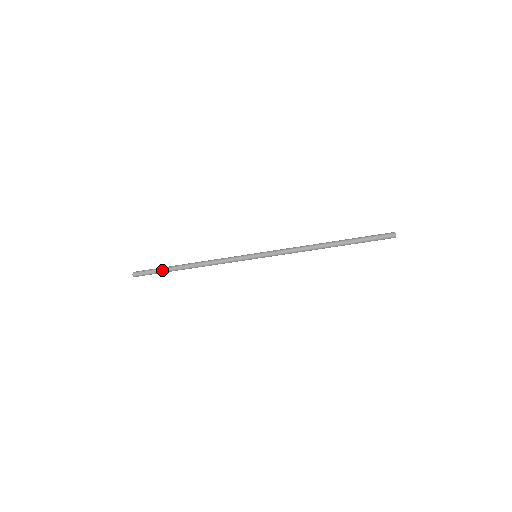
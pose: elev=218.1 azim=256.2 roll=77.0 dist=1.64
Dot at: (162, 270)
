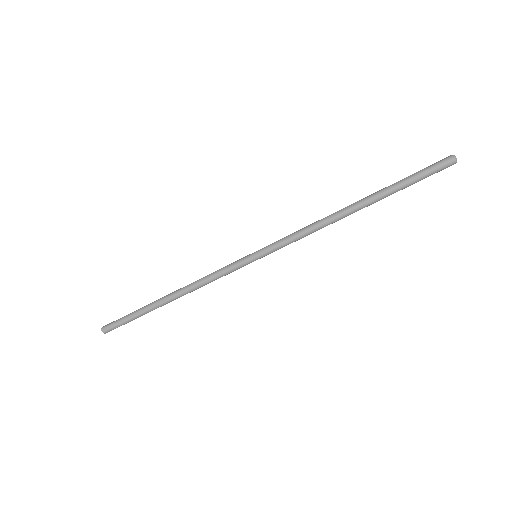
Dot at: (136, 311)
